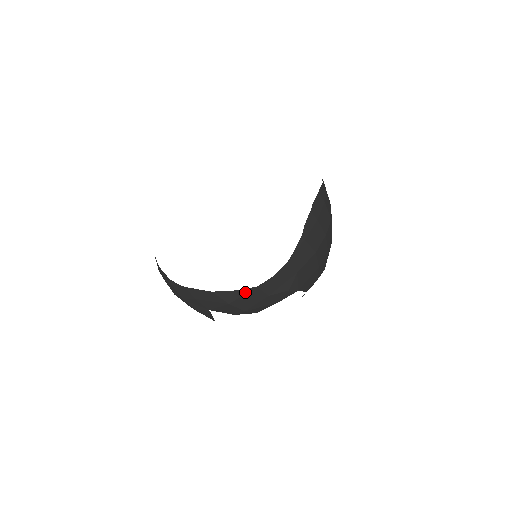
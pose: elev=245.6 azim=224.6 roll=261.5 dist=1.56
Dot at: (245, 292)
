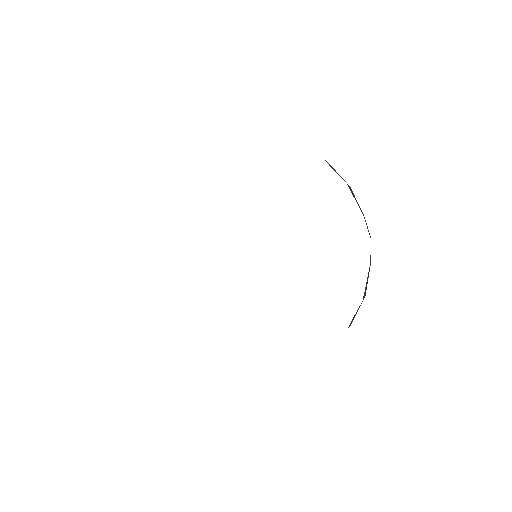
Dot at: occluded
